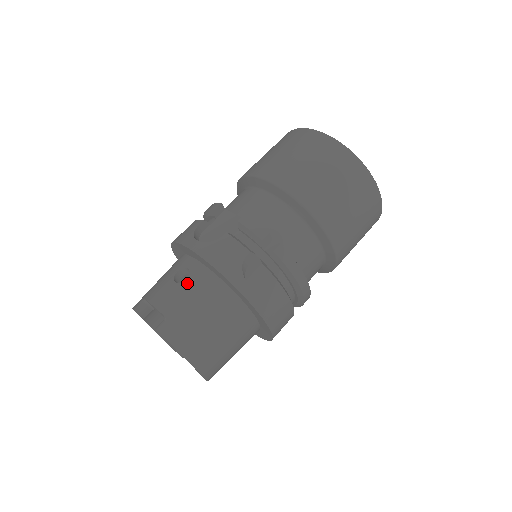
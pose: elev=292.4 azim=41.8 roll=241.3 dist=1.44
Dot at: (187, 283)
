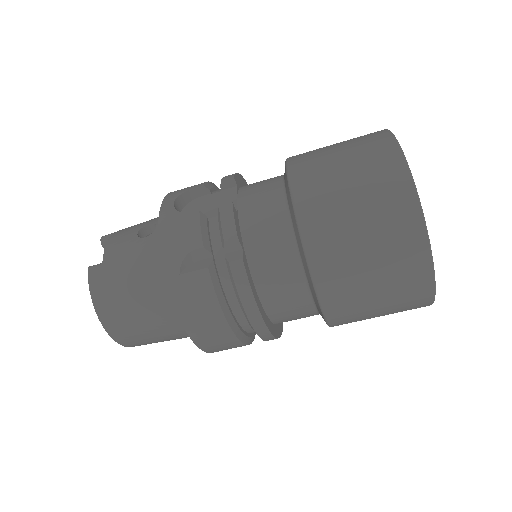
Dot at: (142, 241)
